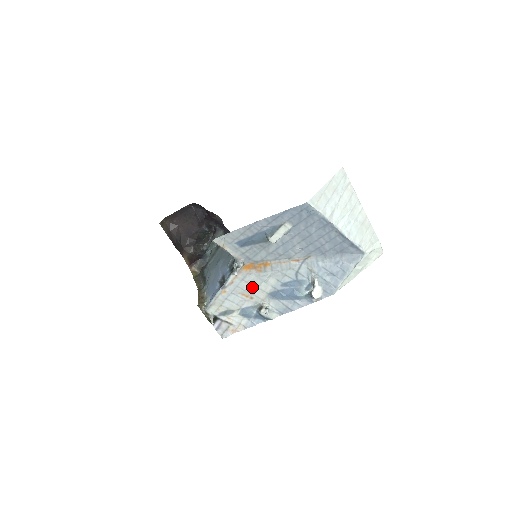
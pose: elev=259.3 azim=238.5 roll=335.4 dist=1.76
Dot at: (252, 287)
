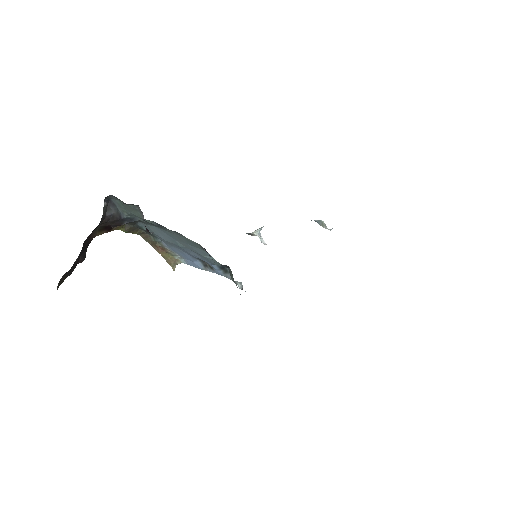
Dot at: occluded
